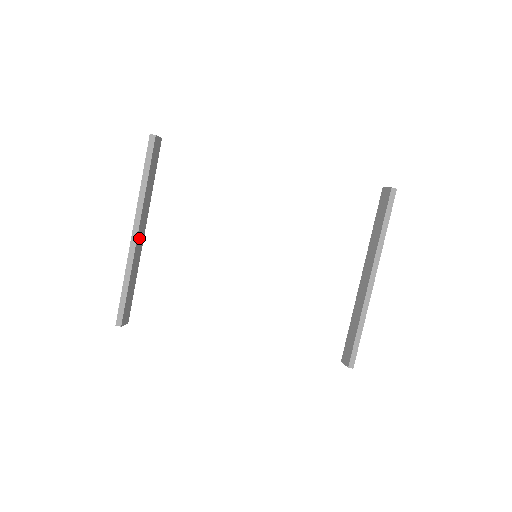
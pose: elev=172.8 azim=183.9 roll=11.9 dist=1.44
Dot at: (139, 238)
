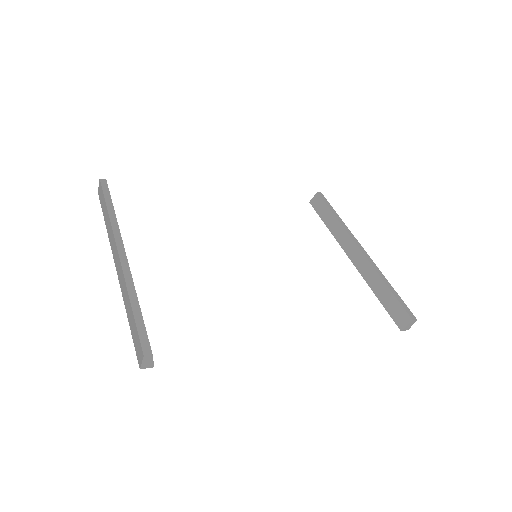
Dot at: occluded
